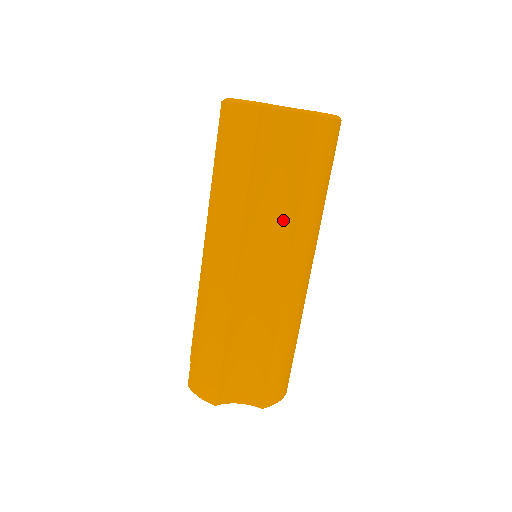
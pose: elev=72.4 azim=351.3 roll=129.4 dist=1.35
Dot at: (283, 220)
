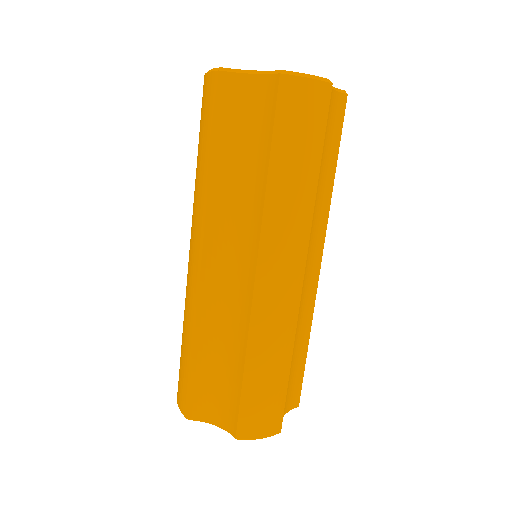
Dot at: (321, 206)
